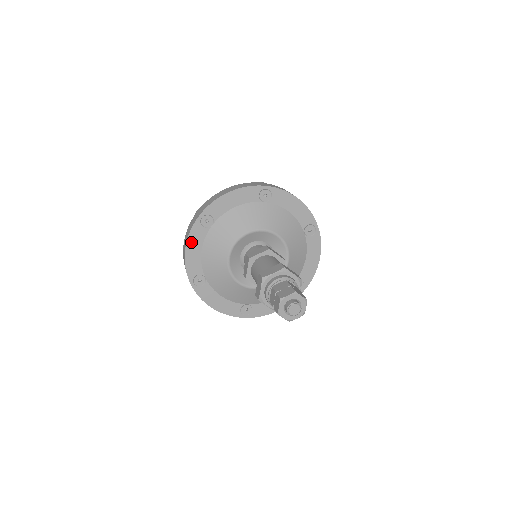
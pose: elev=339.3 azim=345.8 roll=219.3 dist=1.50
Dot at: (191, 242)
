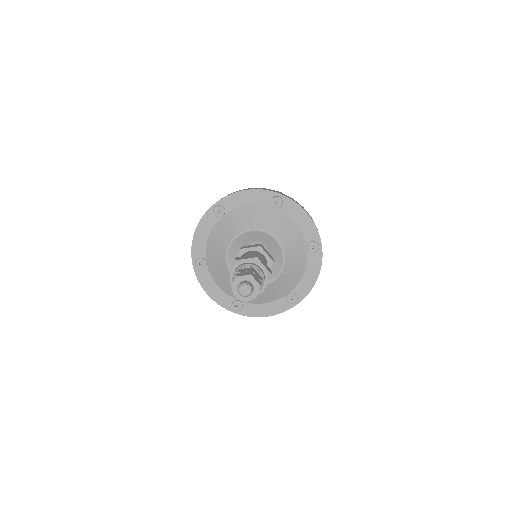
Dot at: (201, 226)
